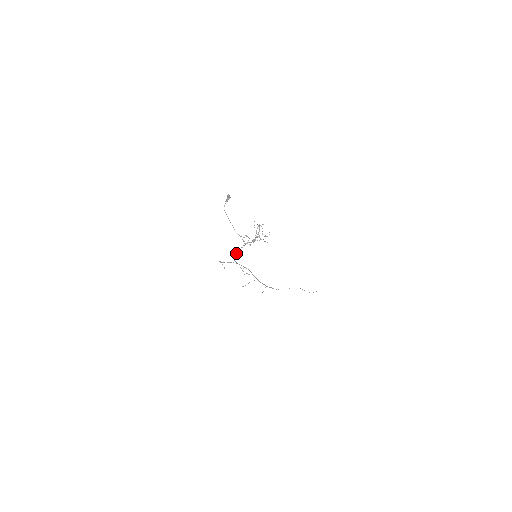
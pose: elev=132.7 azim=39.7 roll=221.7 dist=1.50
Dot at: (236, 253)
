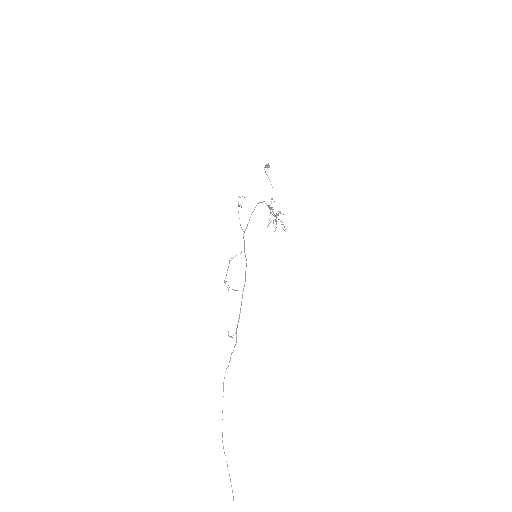
Dot at: (261, 202)
